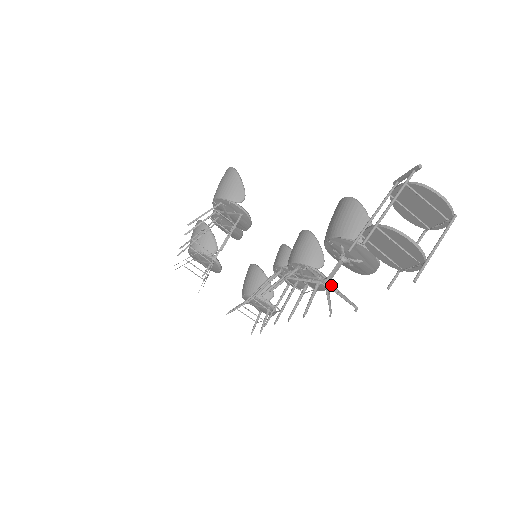
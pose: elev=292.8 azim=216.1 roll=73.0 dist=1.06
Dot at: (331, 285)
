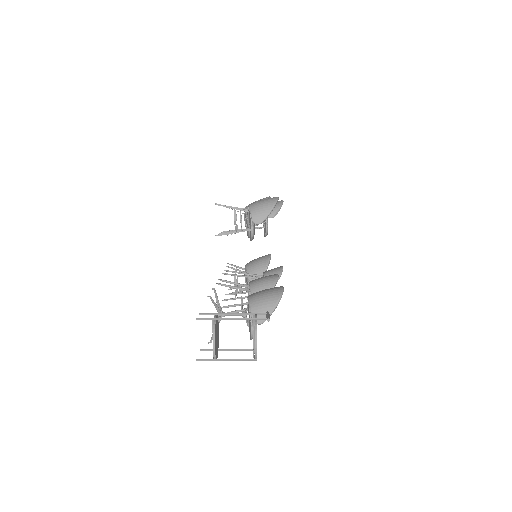
Dot at: occluded
